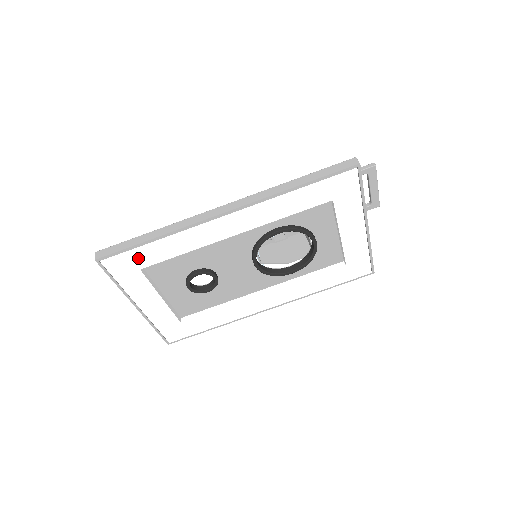
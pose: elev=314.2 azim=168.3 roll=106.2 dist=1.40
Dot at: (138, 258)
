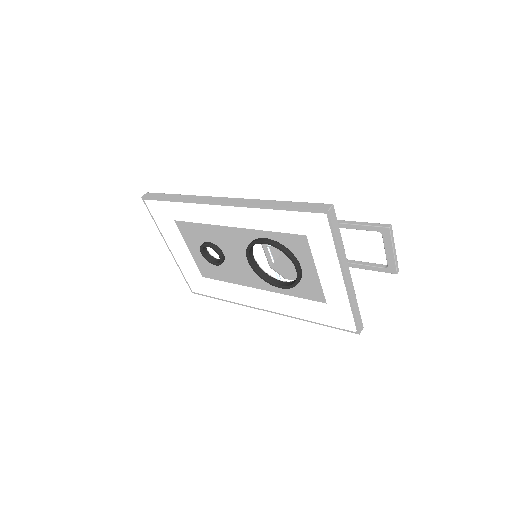
Dot at: (166, 210)
